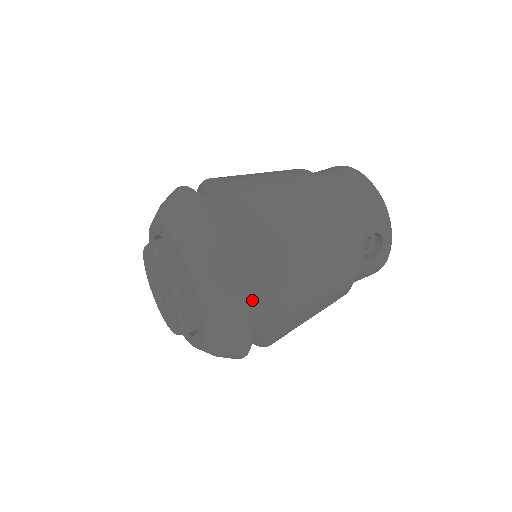
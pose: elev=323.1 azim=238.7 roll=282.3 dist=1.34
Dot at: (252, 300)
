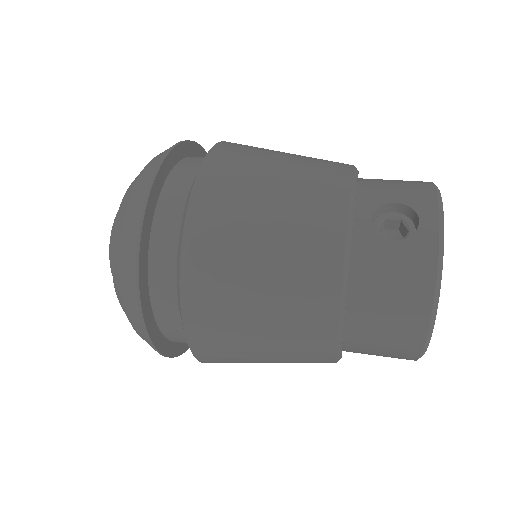
Dot at: (172, 193)
